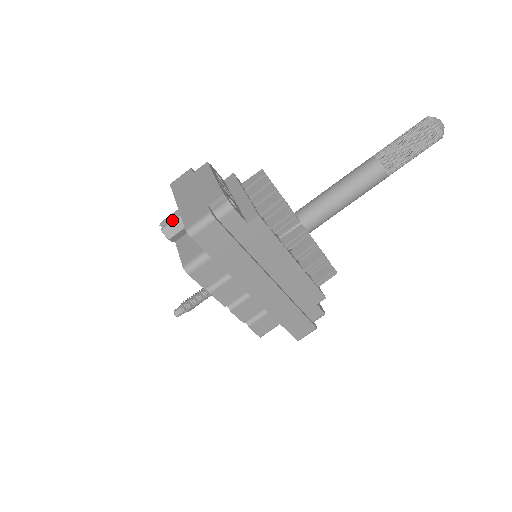
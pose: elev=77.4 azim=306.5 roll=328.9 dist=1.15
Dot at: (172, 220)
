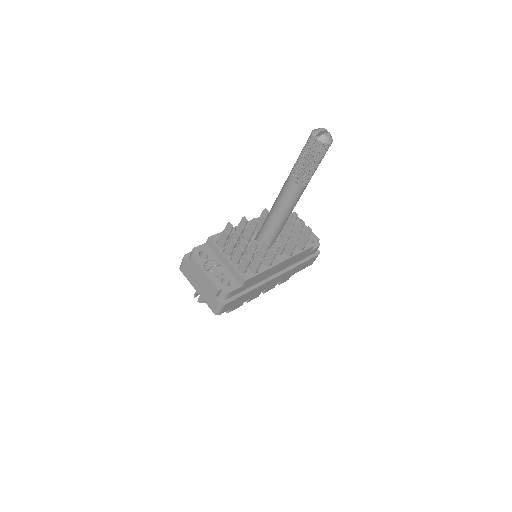
Dot at: (200, 297)
